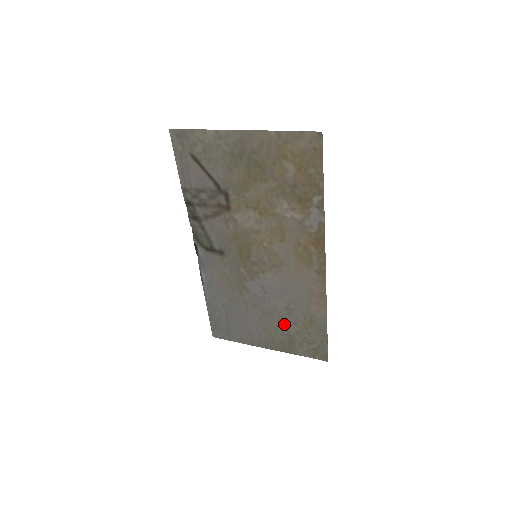
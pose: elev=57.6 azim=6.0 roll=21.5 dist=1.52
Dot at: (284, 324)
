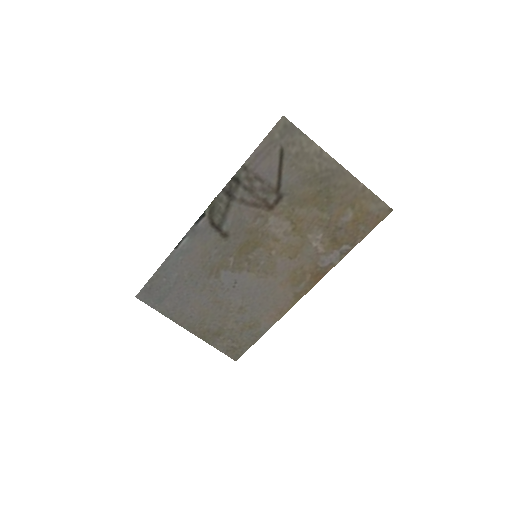
Dot at: (226, 318)
